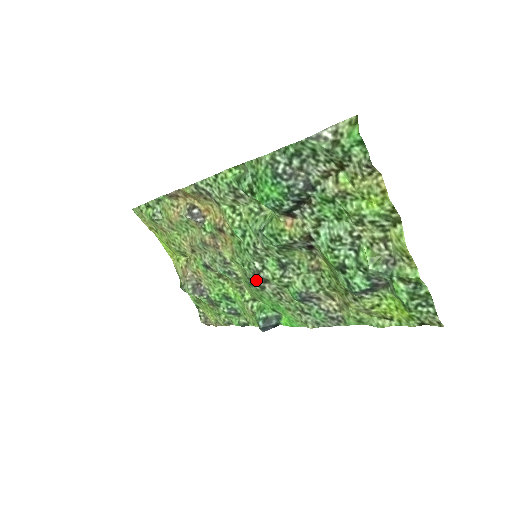
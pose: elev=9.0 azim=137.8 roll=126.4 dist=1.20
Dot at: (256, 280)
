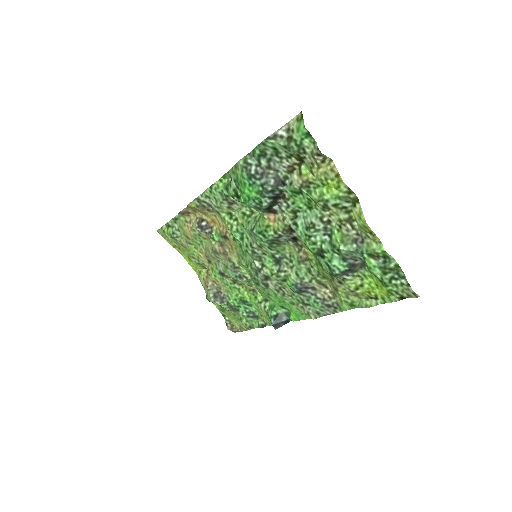
Dot at: (260, 279)
